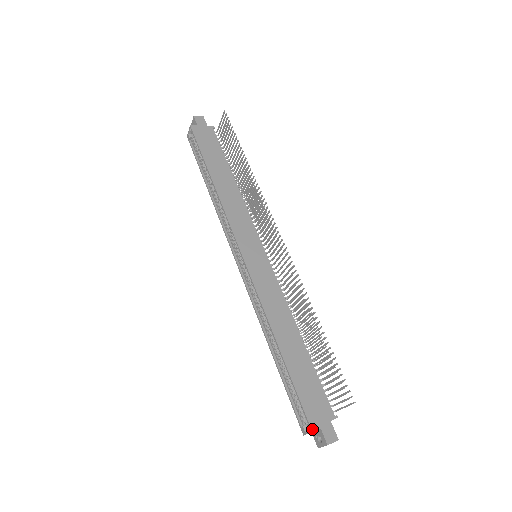
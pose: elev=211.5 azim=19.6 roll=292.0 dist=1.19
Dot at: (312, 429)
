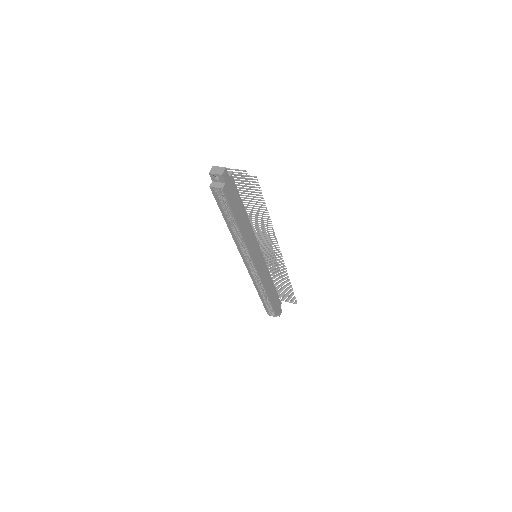
Dot at: occluded
